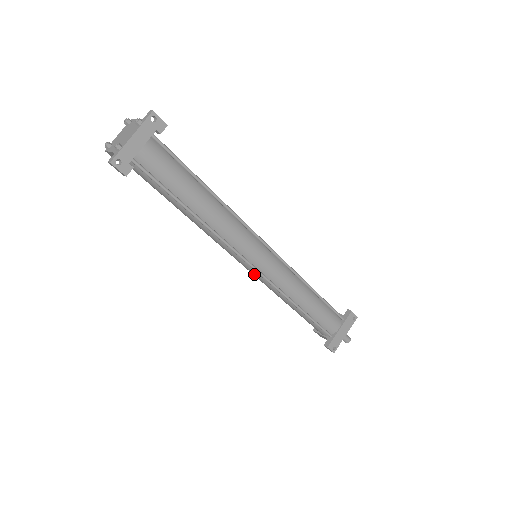
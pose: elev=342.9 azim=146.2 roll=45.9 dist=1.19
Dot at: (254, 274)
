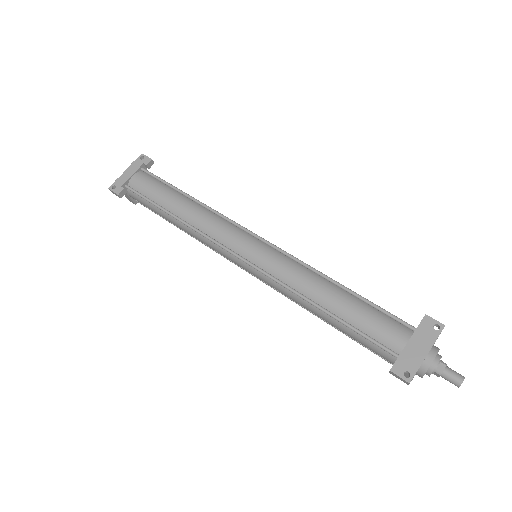
Dot at: (254, 273)
